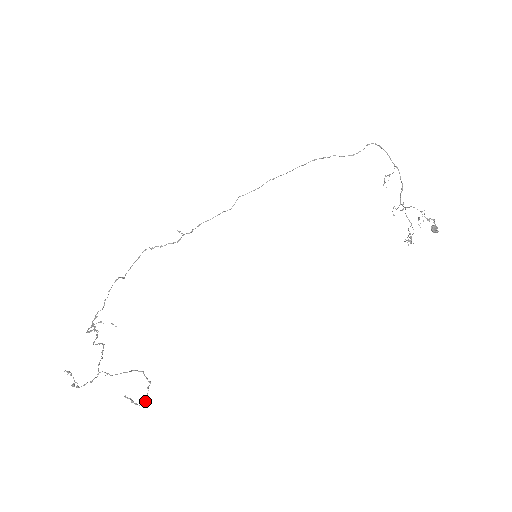
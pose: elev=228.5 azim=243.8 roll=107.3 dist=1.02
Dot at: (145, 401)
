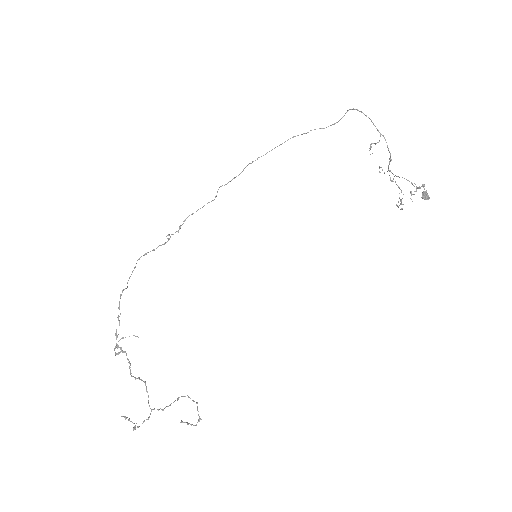
Dot at: (199, 421)
